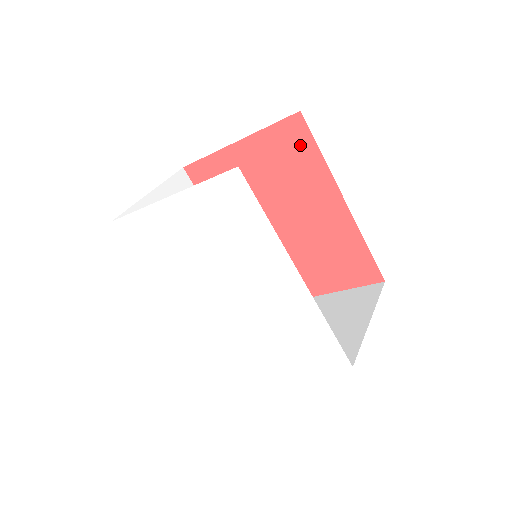
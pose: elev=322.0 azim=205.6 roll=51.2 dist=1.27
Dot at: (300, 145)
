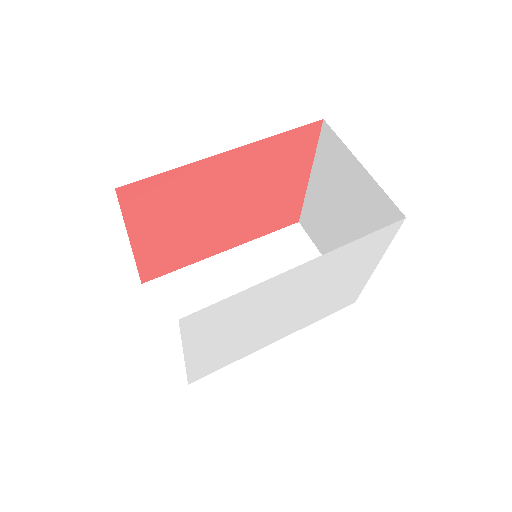
Dot at: (152, 190)
